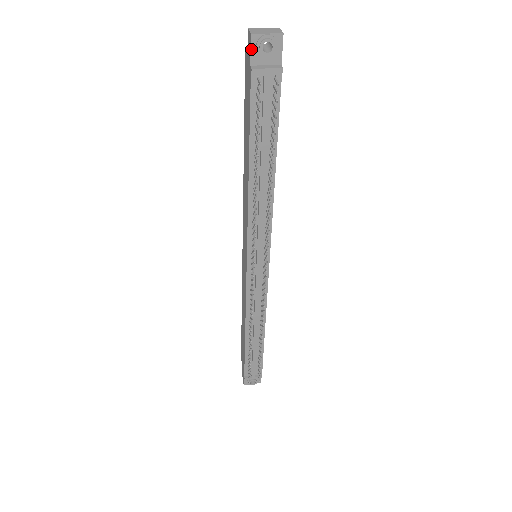
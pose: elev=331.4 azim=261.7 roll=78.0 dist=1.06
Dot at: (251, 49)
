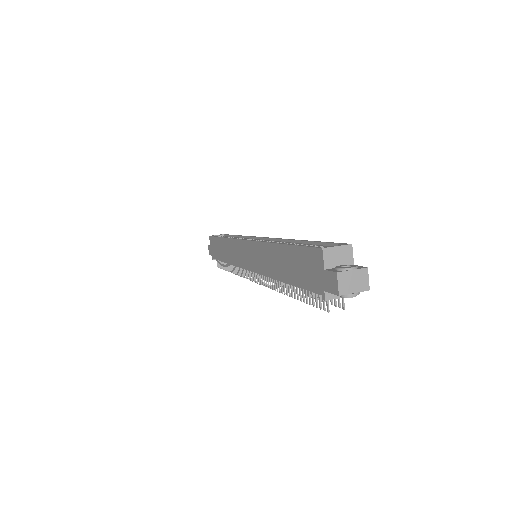
Dot at: (332, 293)
